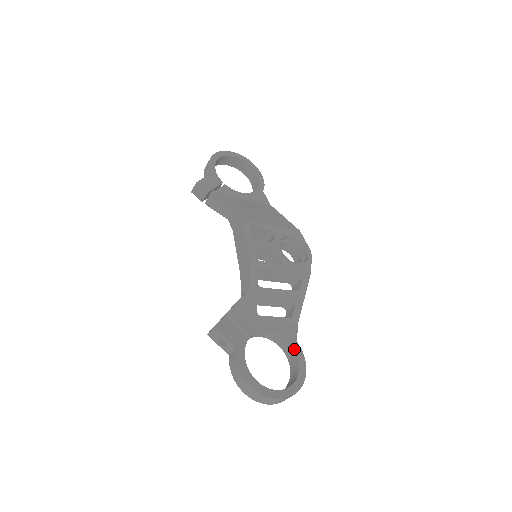
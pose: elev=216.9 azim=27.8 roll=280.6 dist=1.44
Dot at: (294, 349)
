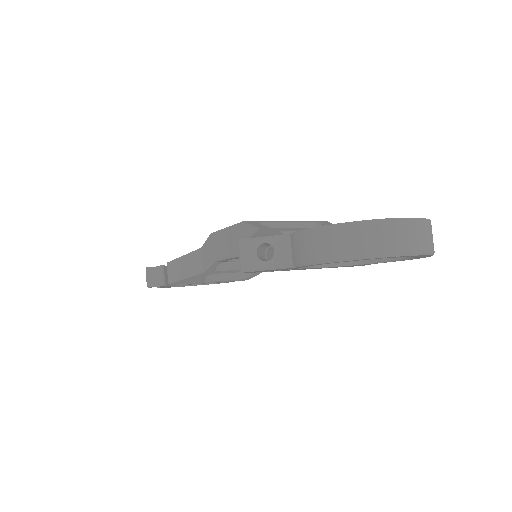
Dot at: occluded
